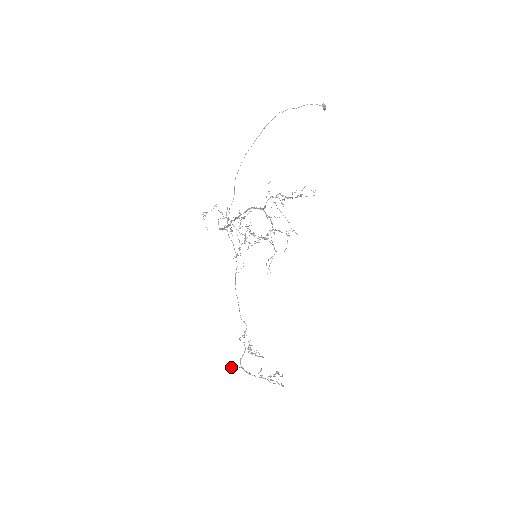
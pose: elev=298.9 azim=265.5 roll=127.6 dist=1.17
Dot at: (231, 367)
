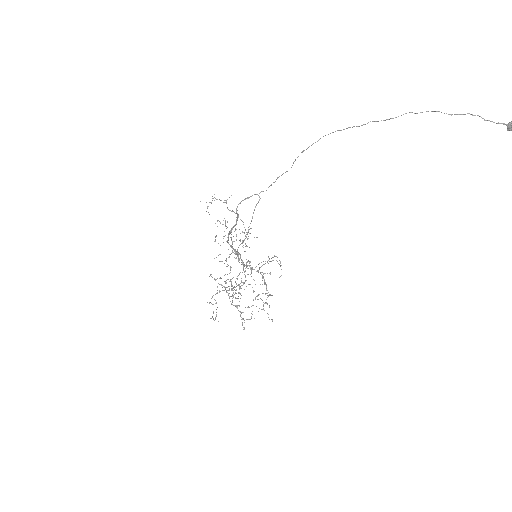
Dot at: occluded
